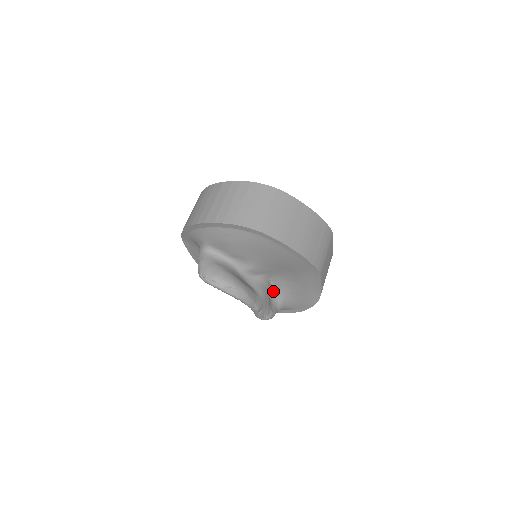
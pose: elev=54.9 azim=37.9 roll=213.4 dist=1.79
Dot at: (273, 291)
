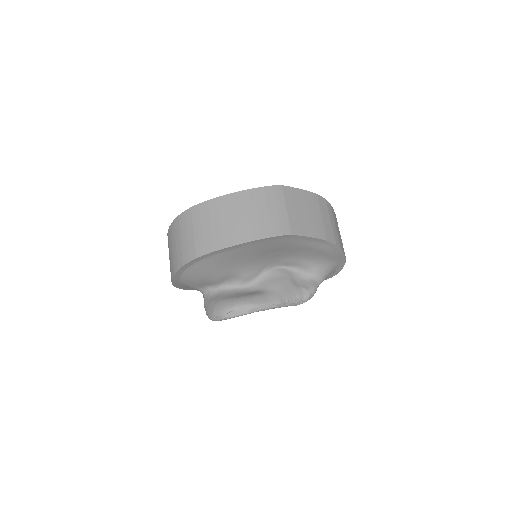
Dot at: (295, 271)
